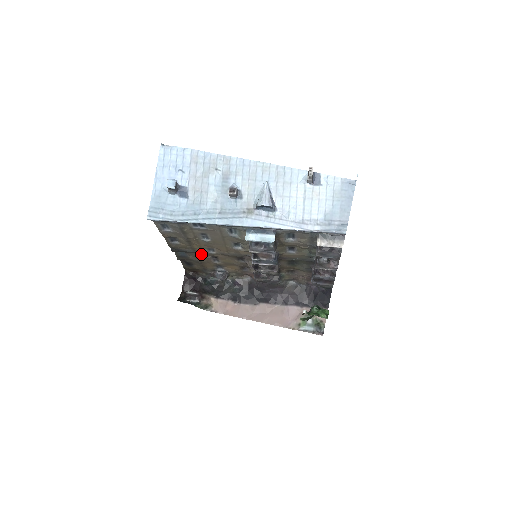
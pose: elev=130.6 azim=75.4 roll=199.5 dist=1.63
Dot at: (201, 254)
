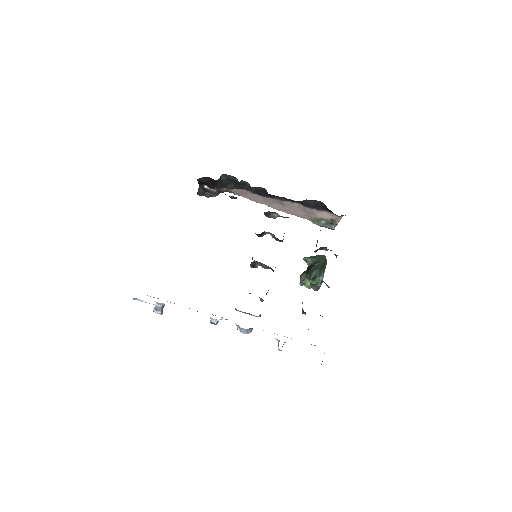
Dot at: occluded
